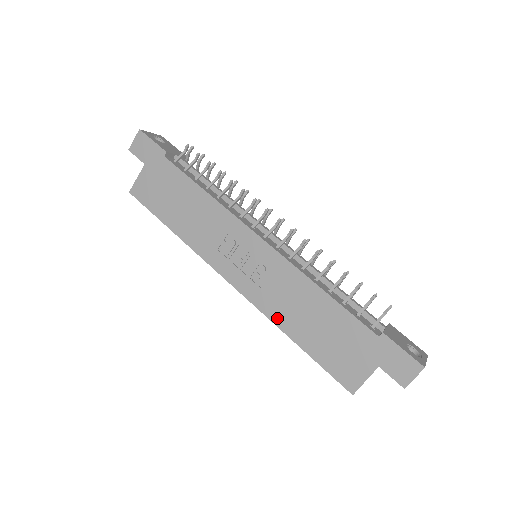
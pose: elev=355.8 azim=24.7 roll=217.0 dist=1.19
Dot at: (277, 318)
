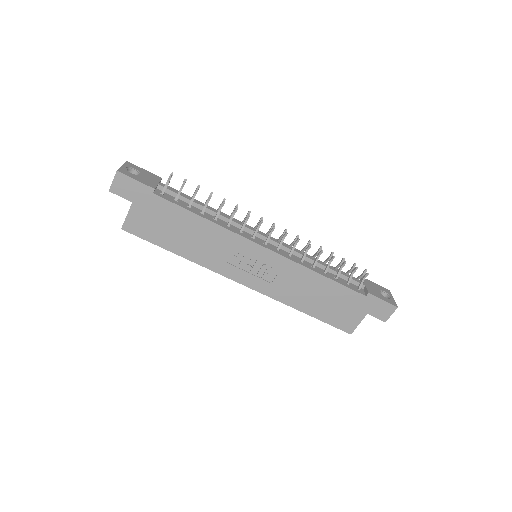
Dot at: (288, 301)
